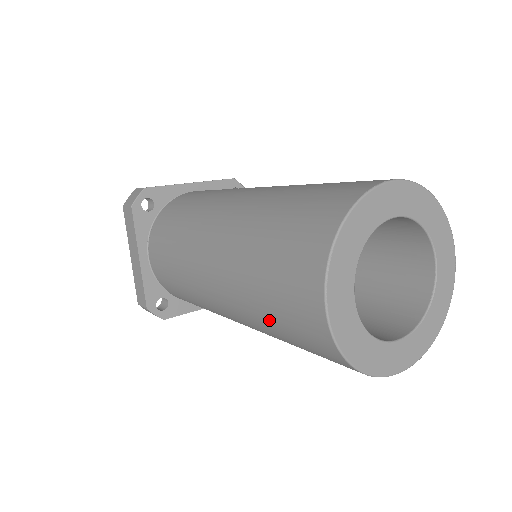
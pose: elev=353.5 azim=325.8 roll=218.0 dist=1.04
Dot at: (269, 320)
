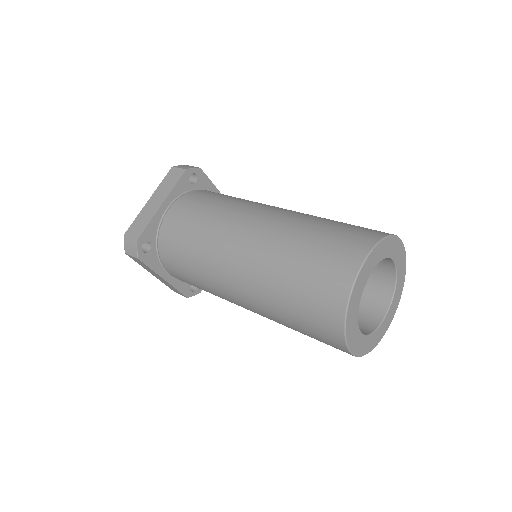
Dot at: (292, 272)
